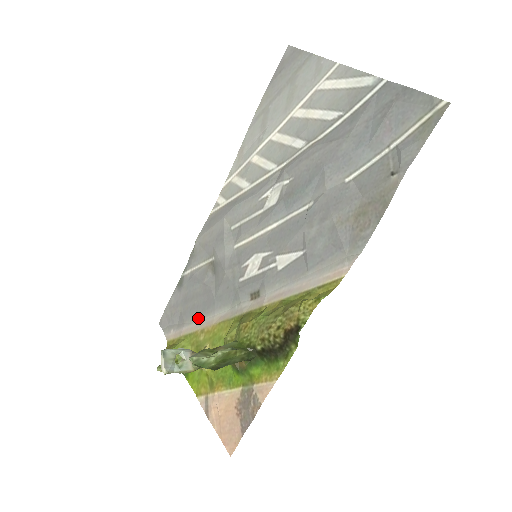
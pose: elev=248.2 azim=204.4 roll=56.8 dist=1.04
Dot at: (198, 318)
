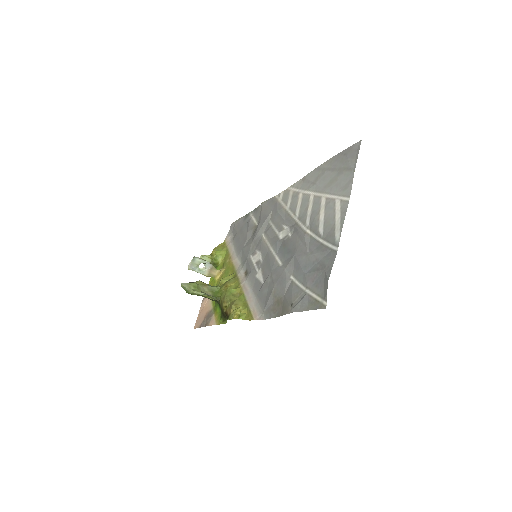
Dot at: (235, 248)
